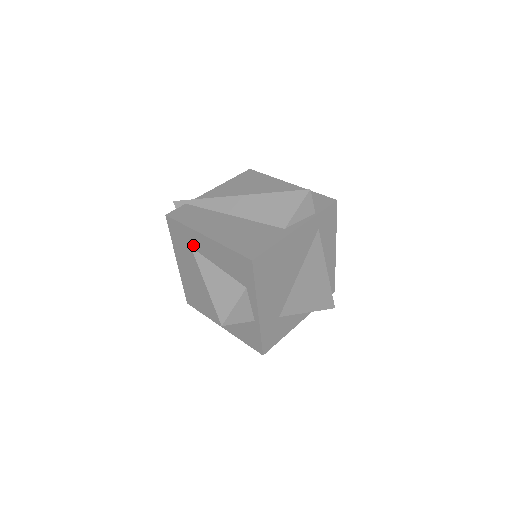
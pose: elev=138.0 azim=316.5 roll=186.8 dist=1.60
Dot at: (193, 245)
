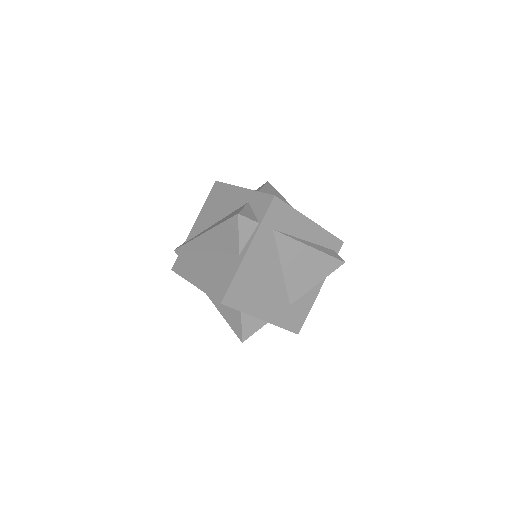
Dot at: occluded
